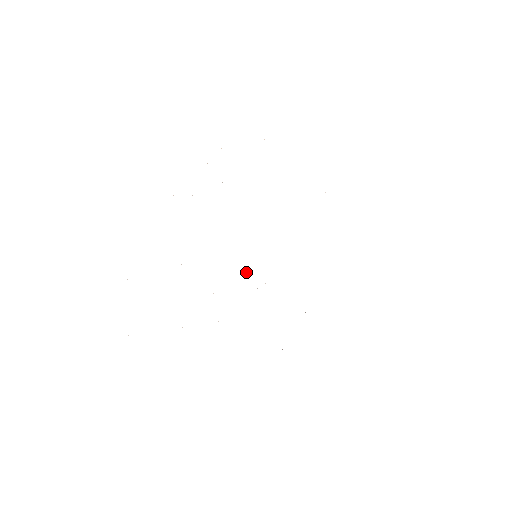
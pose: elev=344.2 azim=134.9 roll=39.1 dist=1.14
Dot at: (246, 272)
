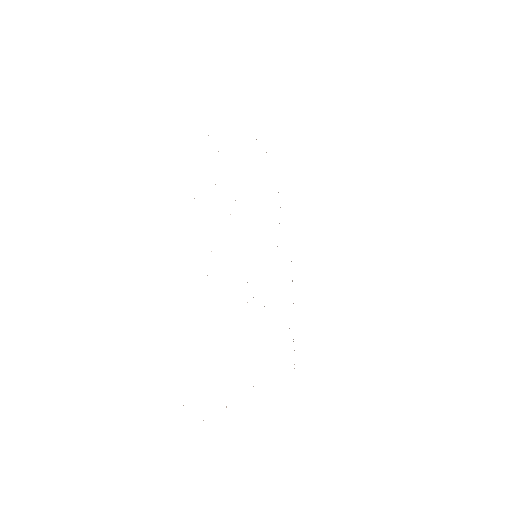
Dot at: occluded
